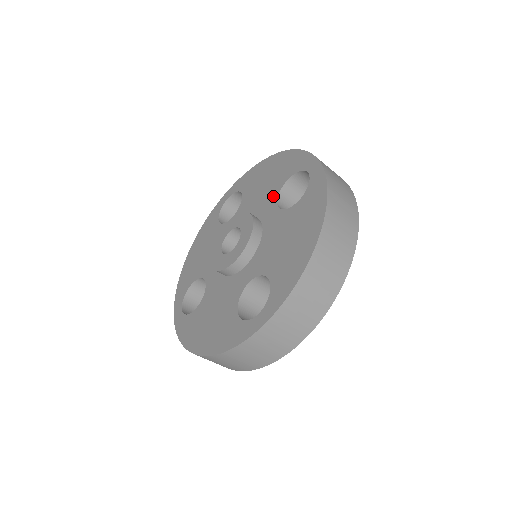
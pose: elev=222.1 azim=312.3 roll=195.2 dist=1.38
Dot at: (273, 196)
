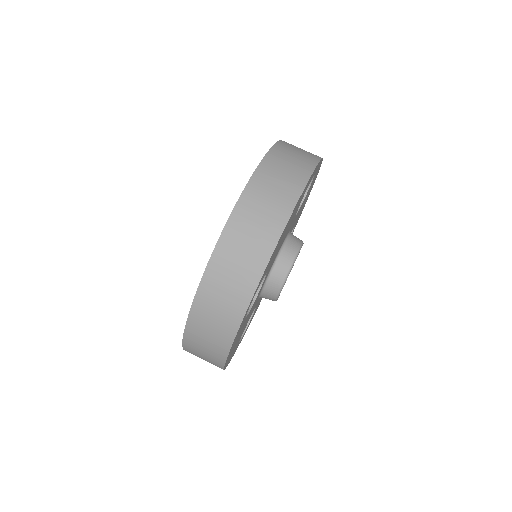
Dot at: occluded
